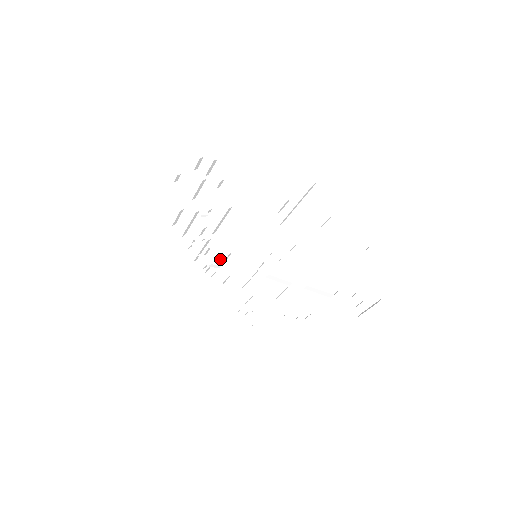
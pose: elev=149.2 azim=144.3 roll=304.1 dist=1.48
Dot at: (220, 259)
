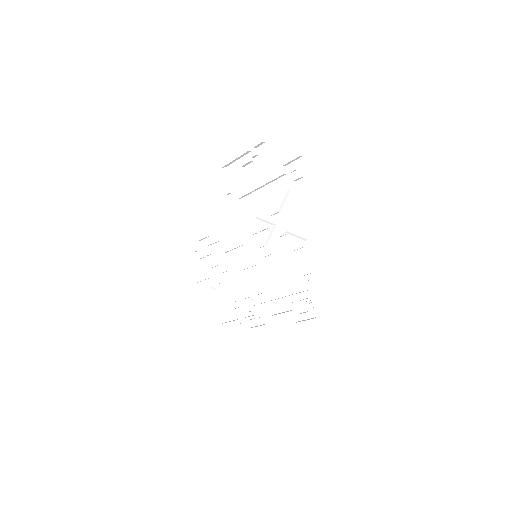
Dot at: (255, 300)
